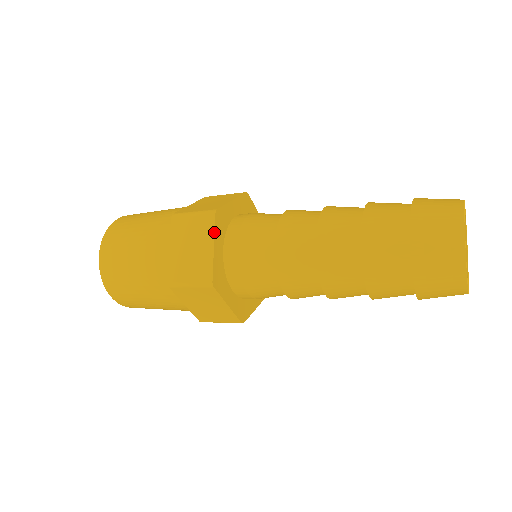
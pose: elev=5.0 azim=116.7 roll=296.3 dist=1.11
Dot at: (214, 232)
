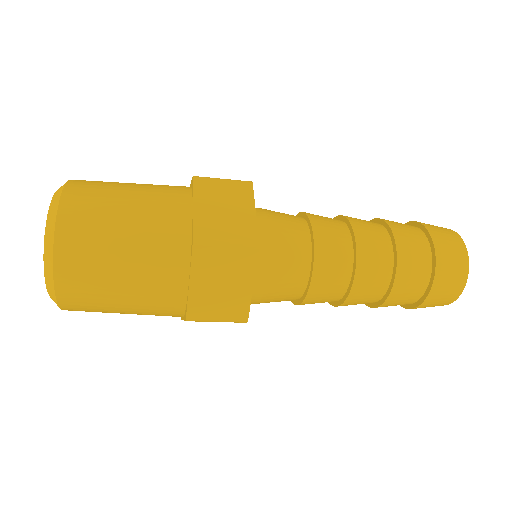
Dot at: (255, 269)
